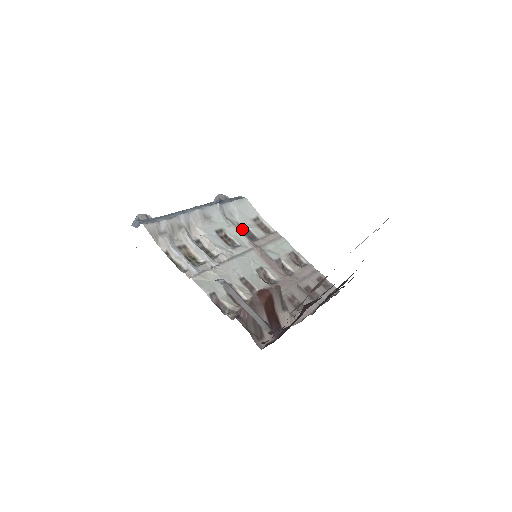
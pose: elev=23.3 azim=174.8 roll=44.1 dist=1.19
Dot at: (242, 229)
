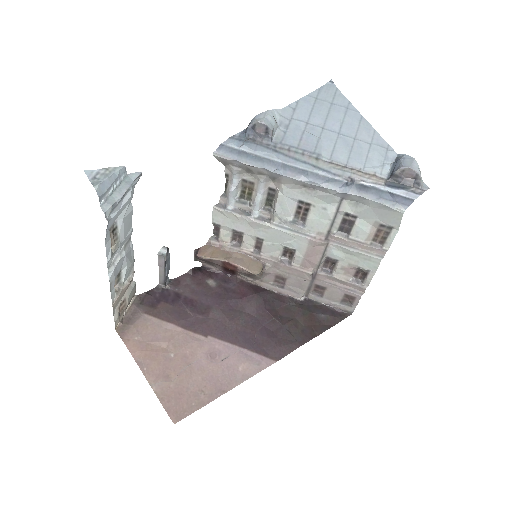
Dot at: (348, 218)
